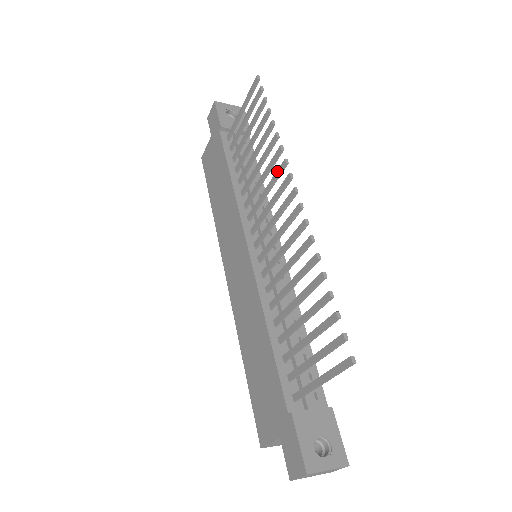
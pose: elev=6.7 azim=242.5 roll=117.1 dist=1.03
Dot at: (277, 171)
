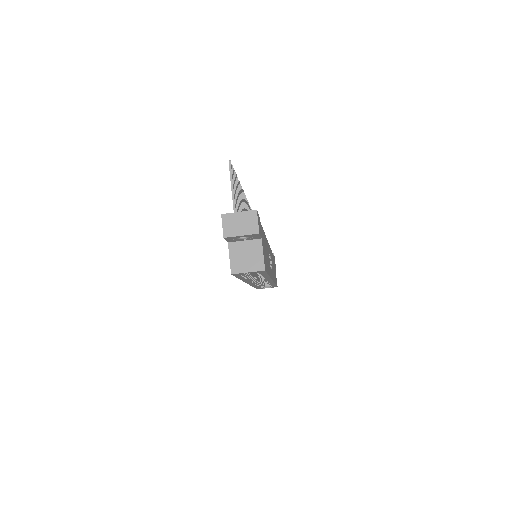
Dot at: occluded
